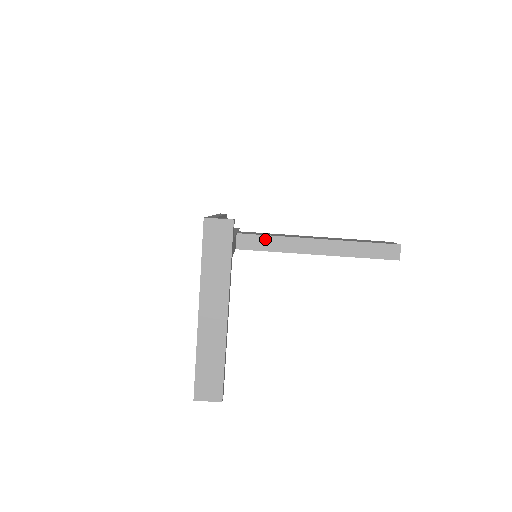
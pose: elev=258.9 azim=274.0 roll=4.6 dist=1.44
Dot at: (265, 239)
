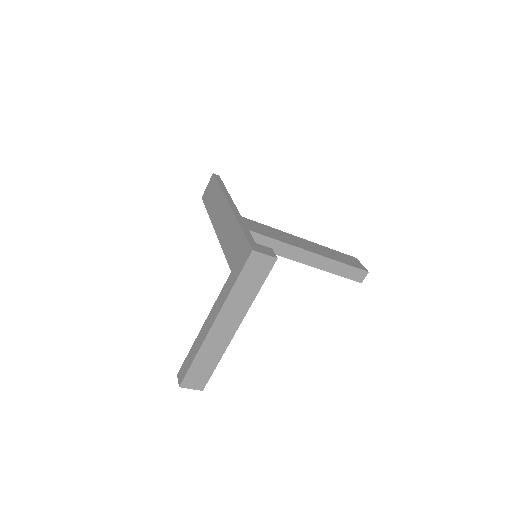
Dot at: (267, 240)
